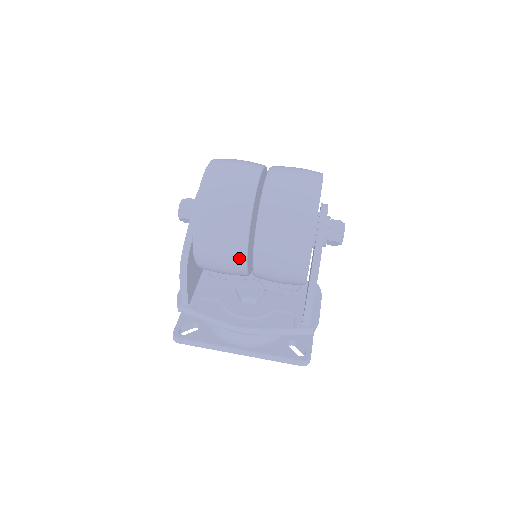
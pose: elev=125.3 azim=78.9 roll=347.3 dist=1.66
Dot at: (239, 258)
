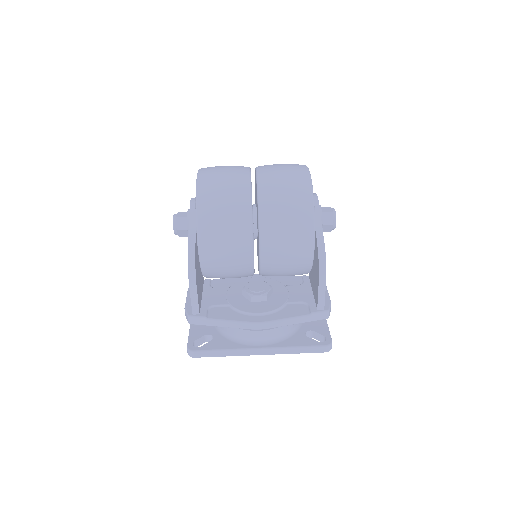
Dot at: (246, 250)
